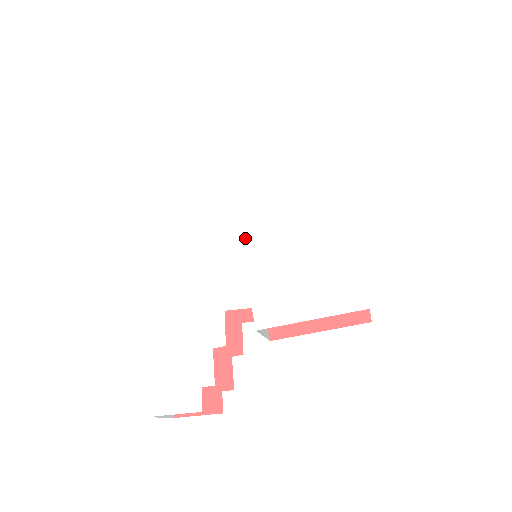
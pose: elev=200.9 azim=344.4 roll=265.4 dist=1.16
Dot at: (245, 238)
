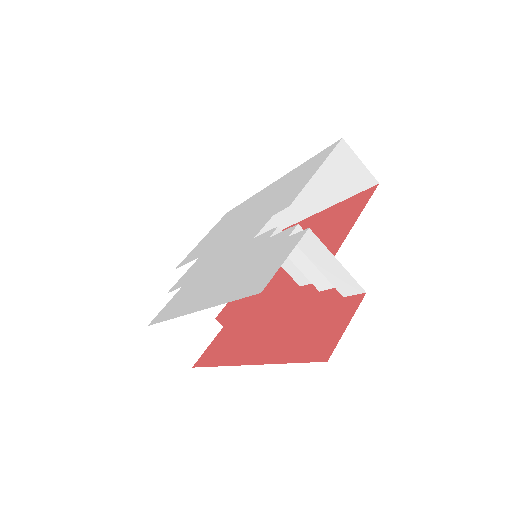
Dot at: (229, 239)
